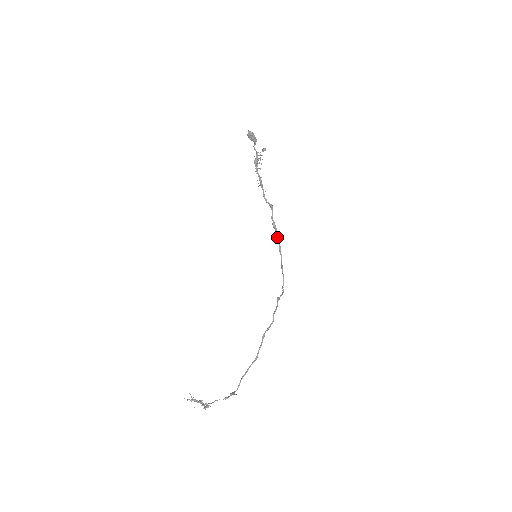
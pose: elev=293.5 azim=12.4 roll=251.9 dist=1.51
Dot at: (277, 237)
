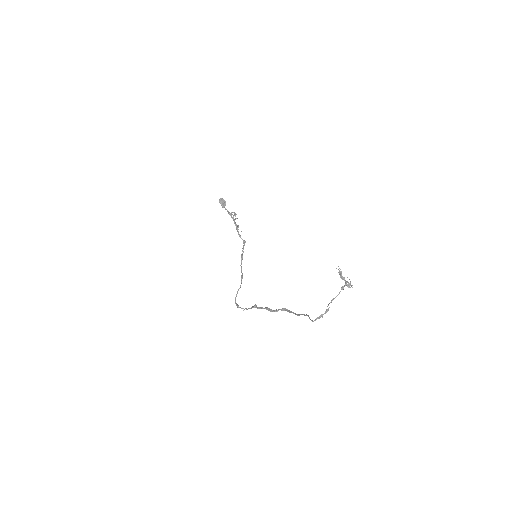
Dot at: (241, 267)
